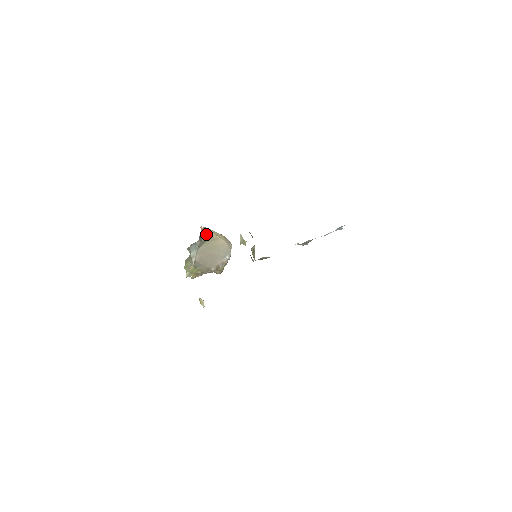
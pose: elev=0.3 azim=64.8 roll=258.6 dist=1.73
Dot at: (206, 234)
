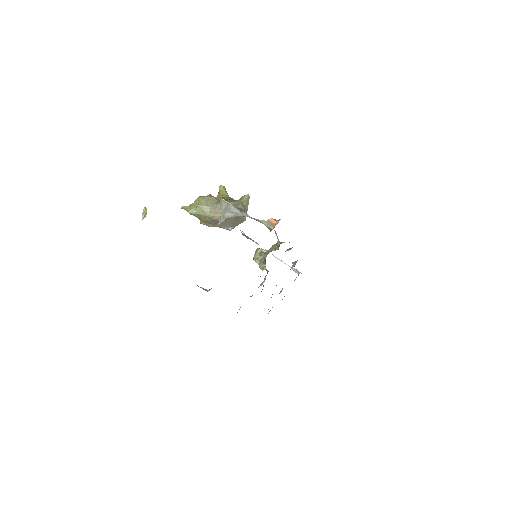
Dot at: (246, 204)
